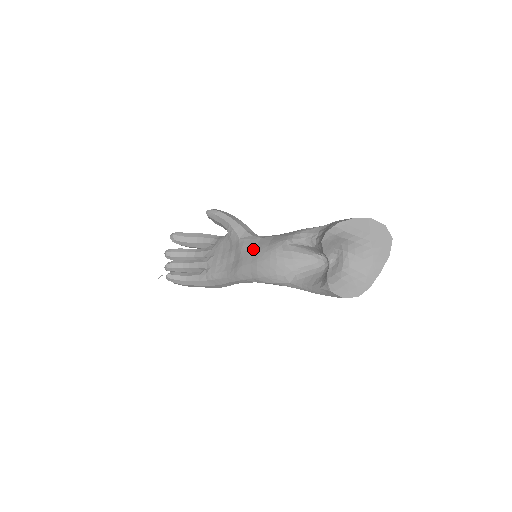
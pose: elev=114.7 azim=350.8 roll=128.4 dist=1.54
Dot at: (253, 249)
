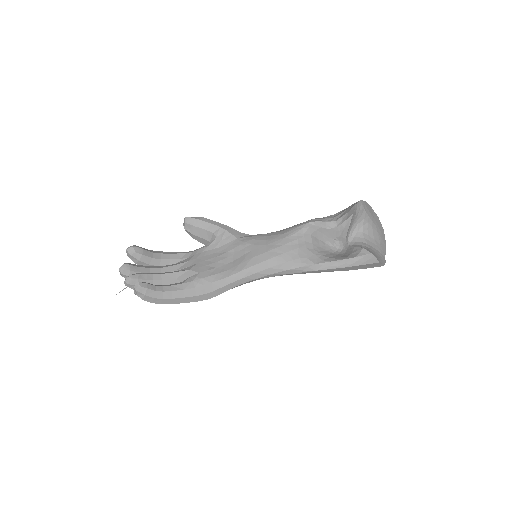
Dot at: (263, 241)
